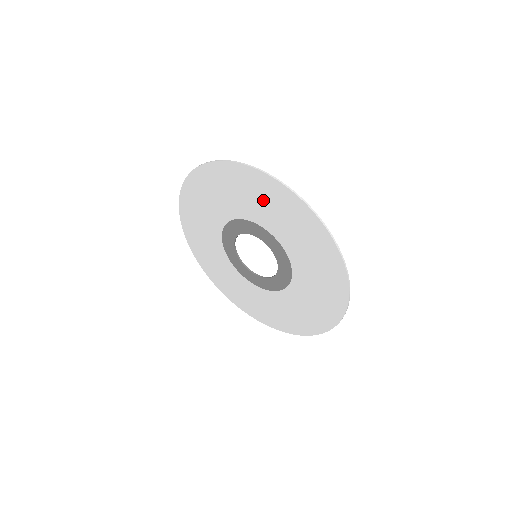
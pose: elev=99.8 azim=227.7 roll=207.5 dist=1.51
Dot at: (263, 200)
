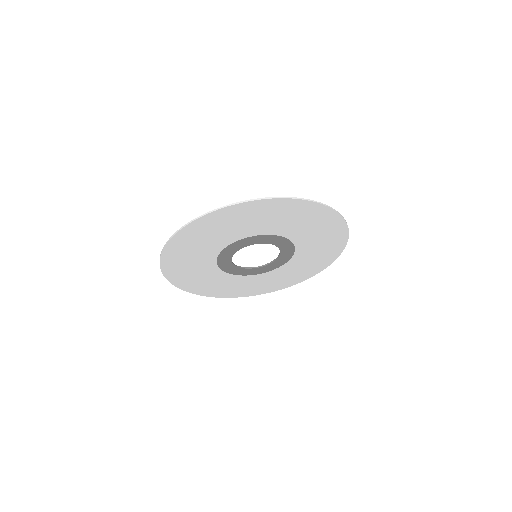
Dot at: (234, 223)
